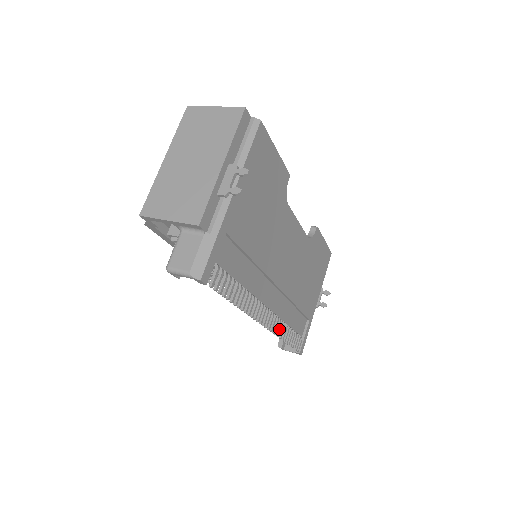
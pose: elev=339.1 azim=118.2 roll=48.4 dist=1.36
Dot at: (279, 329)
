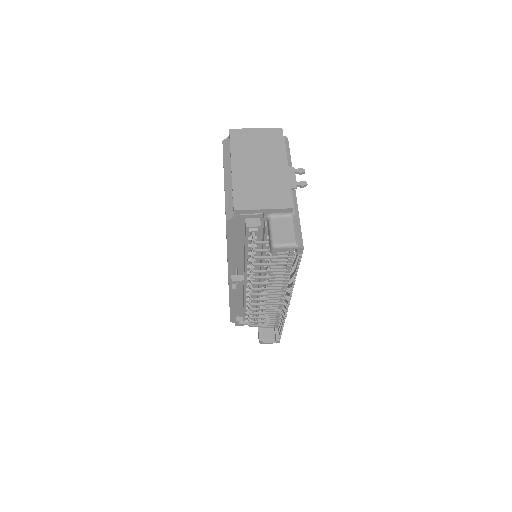
Dot at: occluded
